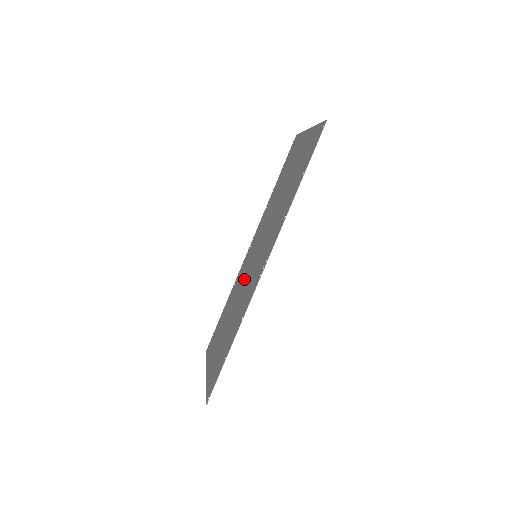
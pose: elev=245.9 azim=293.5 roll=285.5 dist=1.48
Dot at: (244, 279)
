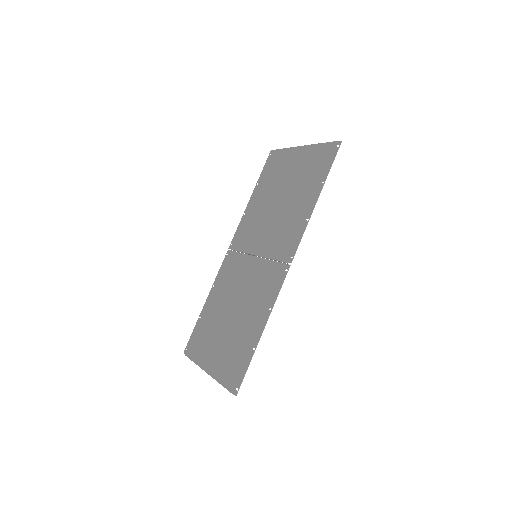
Dot at: (242, 278)
